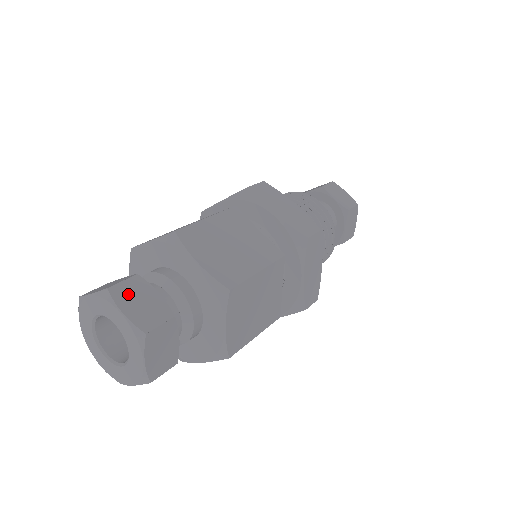
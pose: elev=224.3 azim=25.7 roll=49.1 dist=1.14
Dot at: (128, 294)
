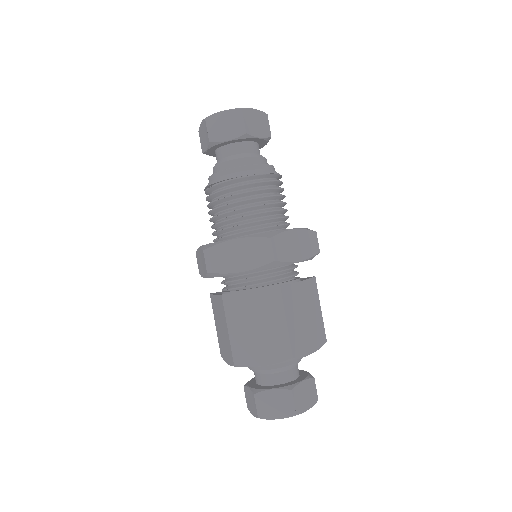
Dot at: (301, 402)
